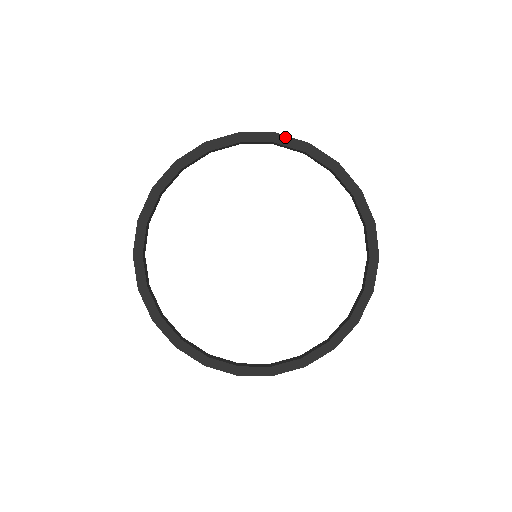
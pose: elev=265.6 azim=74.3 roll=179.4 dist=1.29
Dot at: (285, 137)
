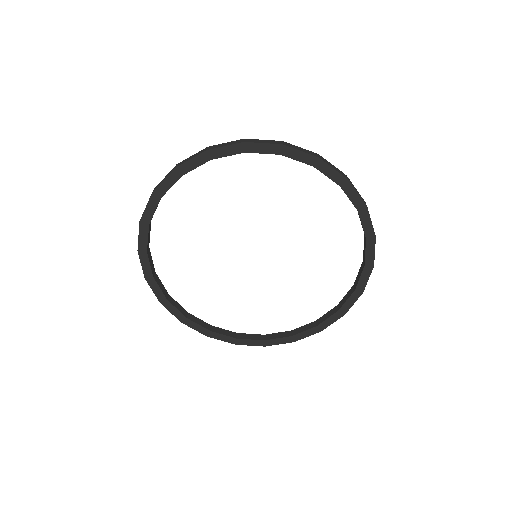
Dot at: (327, 165)
